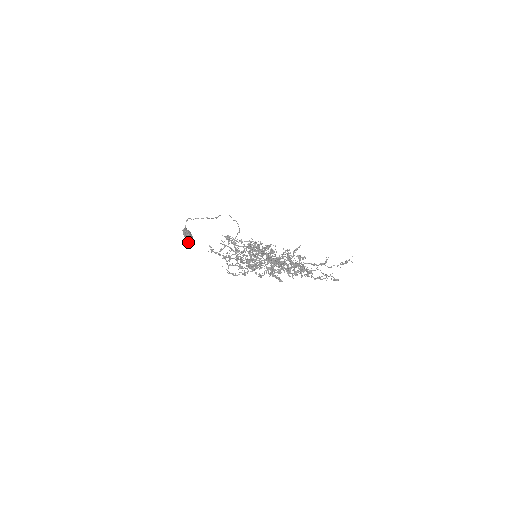
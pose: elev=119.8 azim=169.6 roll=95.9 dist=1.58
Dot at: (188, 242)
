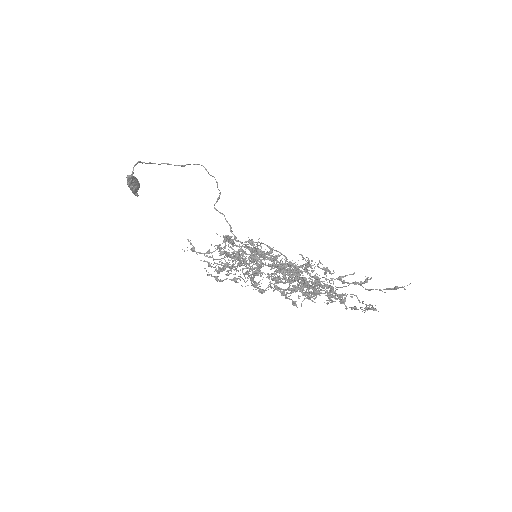
Dot at: occluded
